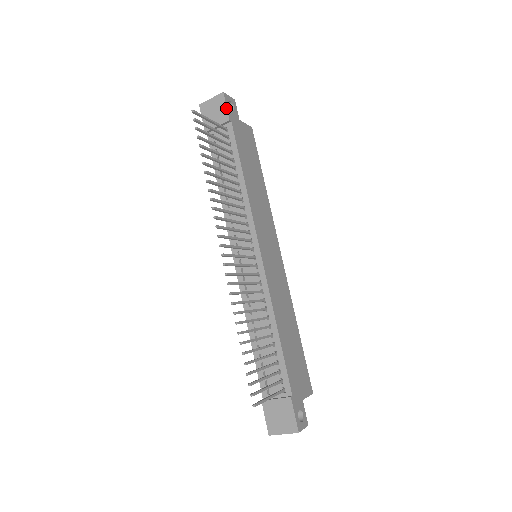
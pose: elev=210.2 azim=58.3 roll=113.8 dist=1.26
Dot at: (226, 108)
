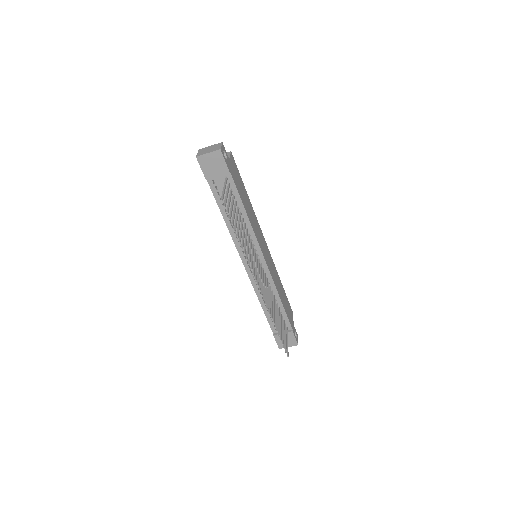
Dot at: (225, 163)
